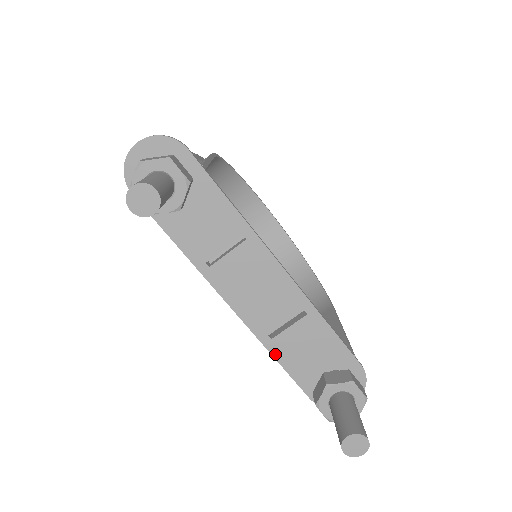
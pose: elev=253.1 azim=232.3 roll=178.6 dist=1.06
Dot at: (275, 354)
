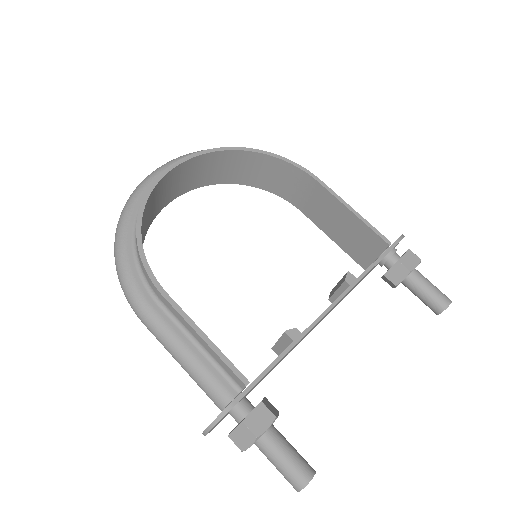
Dot at: occluded
